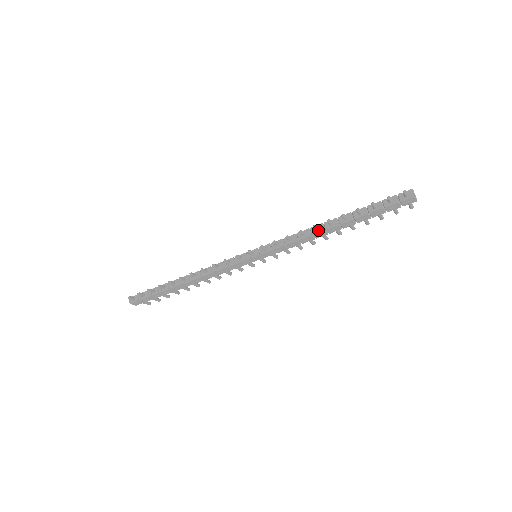
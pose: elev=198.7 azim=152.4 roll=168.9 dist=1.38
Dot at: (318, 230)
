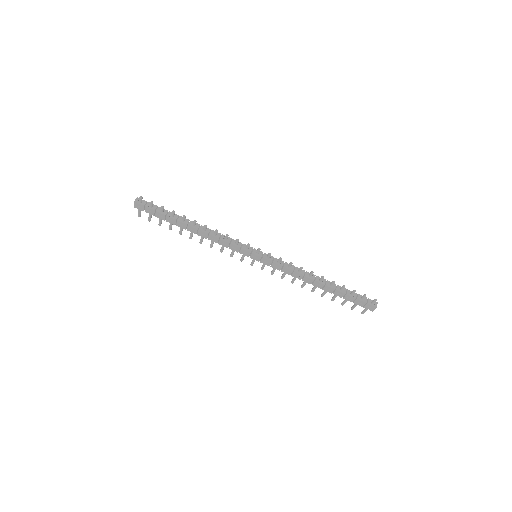
Dot at: (310, 276)
